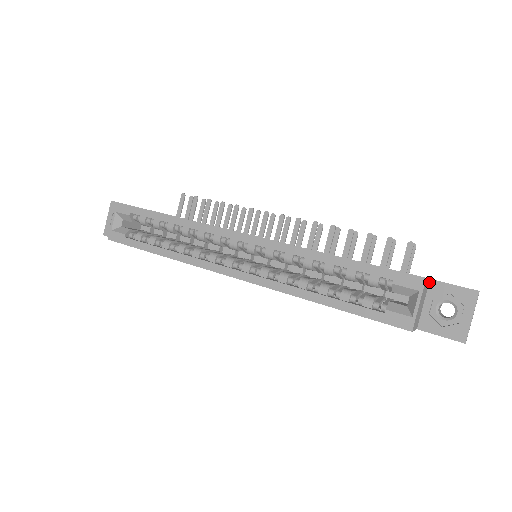
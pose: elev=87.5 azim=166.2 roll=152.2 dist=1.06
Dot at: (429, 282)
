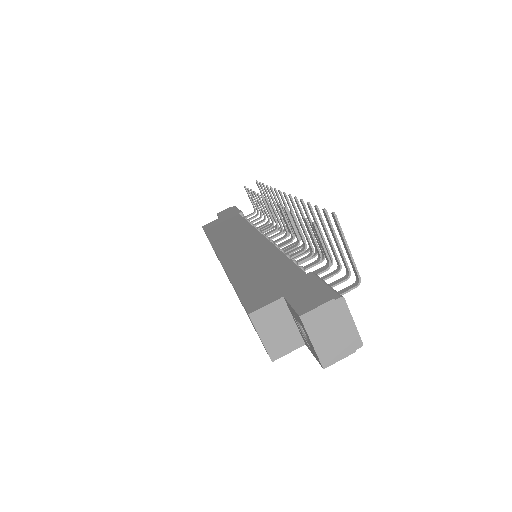
Dot at: (284, 300)
